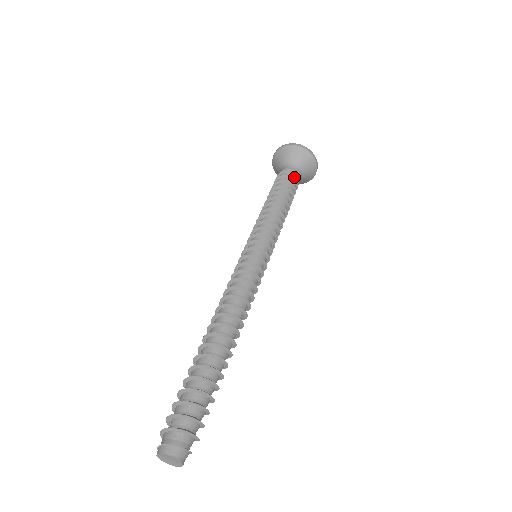
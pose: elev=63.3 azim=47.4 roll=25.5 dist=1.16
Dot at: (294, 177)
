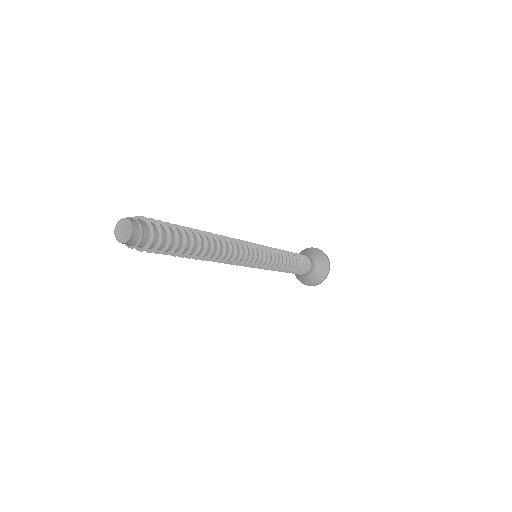
Dot at: occluded
